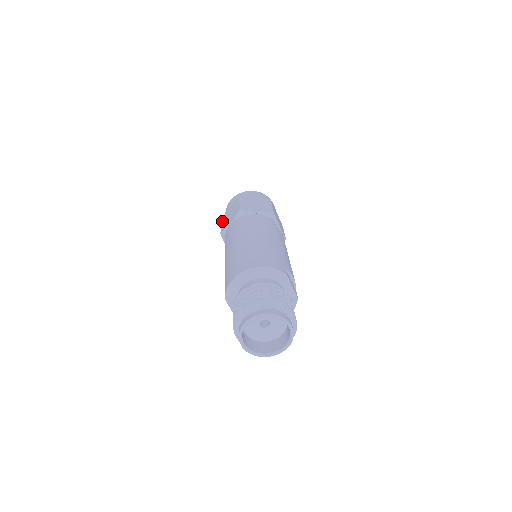
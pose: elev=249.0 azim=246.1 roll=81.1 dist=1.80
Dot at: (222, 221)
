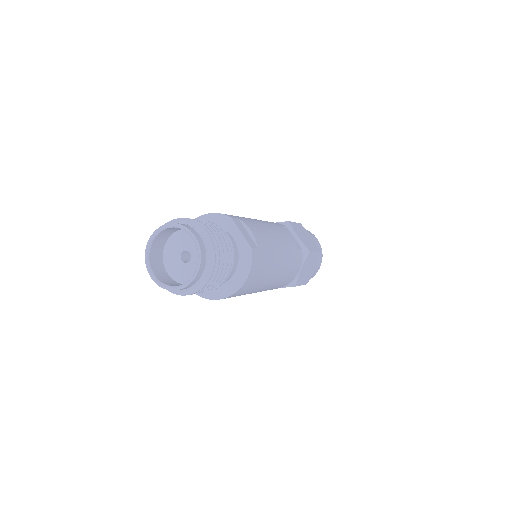
Dot at: occluded
